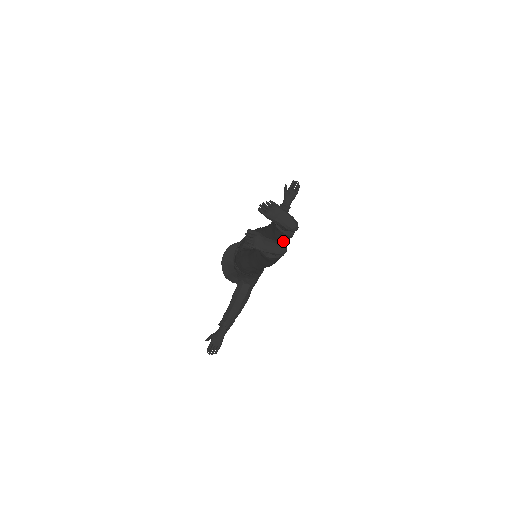
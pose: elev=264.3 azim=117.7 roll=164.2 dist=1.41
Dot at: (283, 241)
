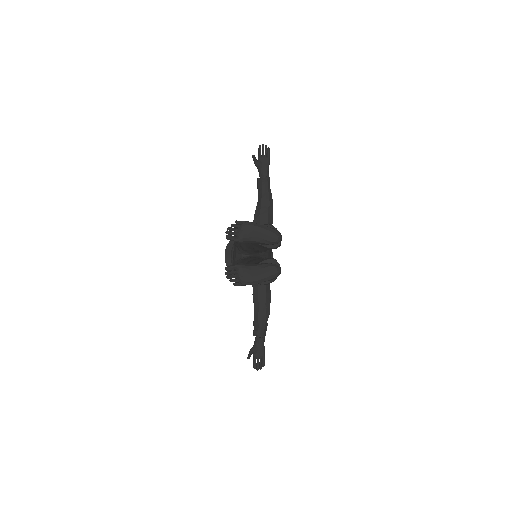
Dot at: occluded
